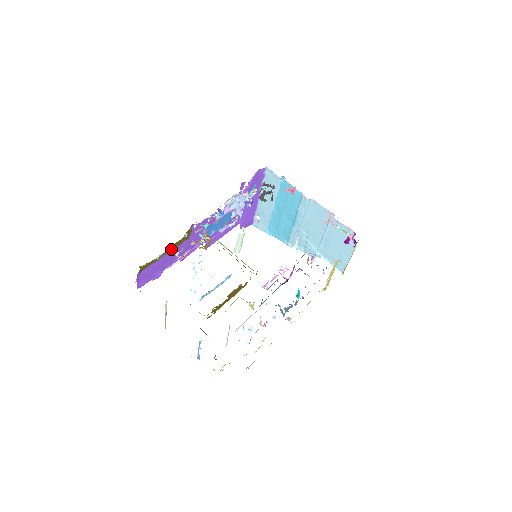
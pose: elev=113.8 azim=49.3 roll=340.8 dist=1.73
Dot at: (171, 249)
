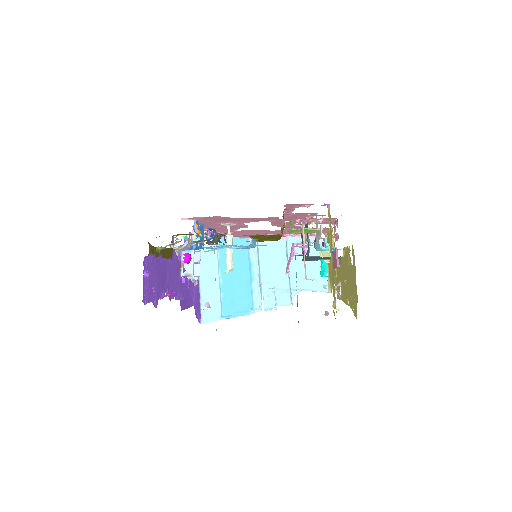
Dot at: (163, 255)
